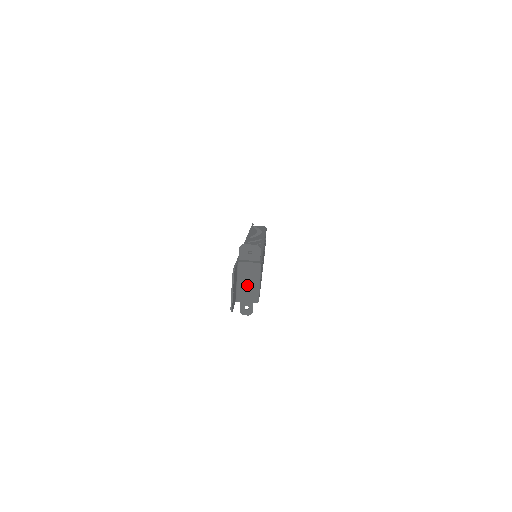
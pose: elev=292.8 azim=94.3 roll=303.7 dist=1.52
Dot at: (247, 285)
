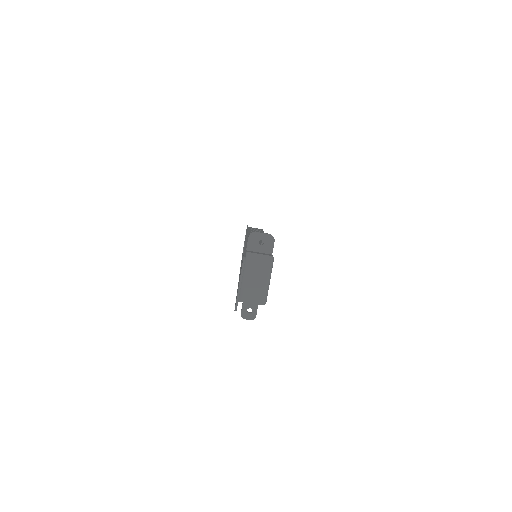
Dot at: (254, 282)
